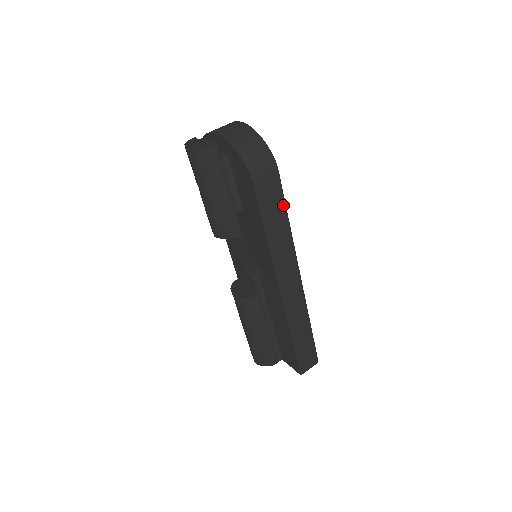
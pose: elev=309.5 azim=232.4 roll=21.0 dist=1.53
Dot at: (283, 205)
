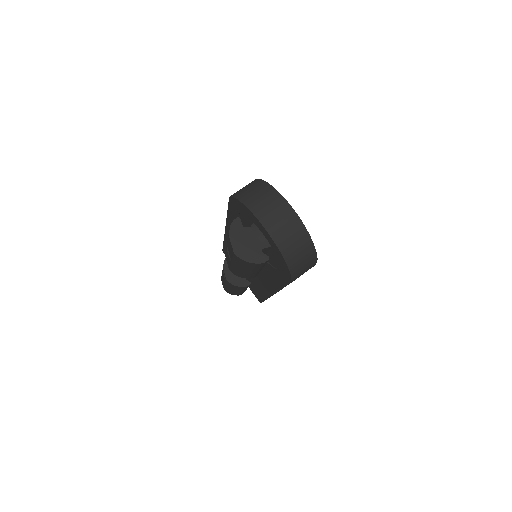
Dot at: occluded
